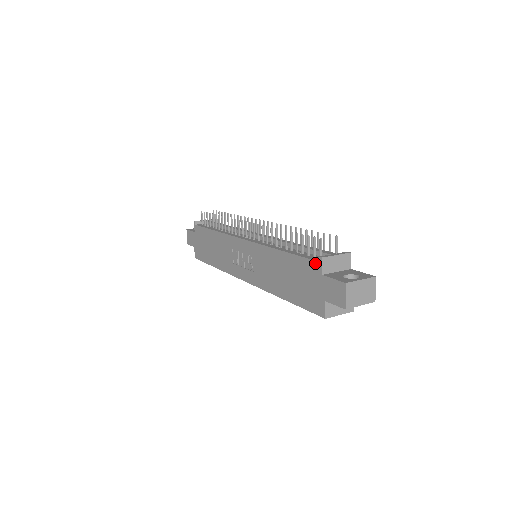
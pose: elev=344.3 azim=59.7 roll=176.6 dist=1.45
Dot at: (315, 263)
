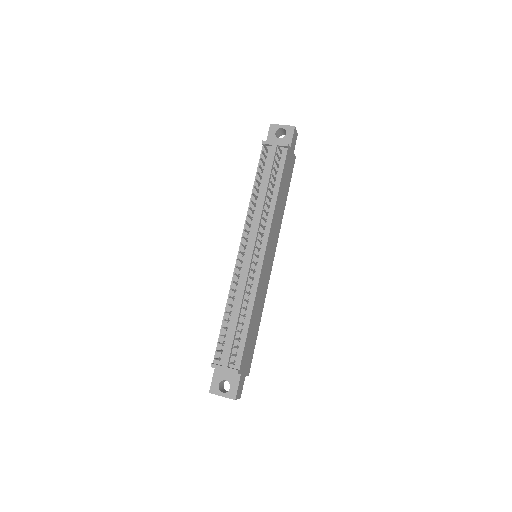
Dot at: occluded
